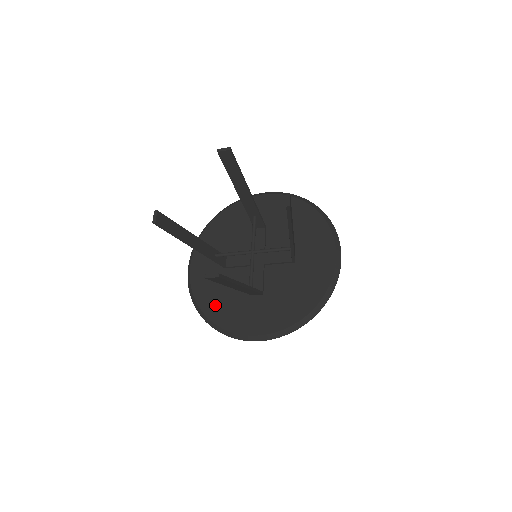
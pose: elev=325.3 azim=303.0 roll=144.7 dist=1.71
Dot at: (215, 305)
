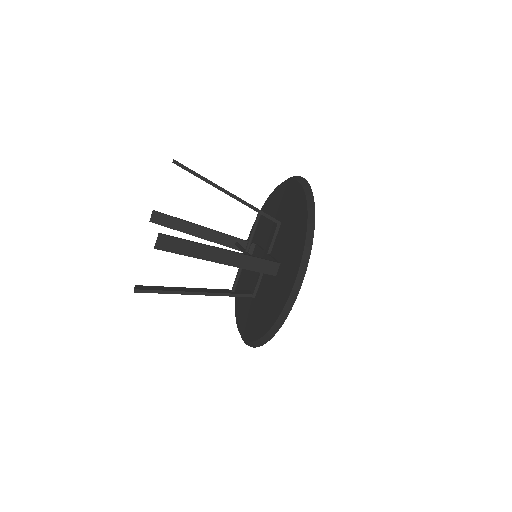
Dot at: (240, 289)
